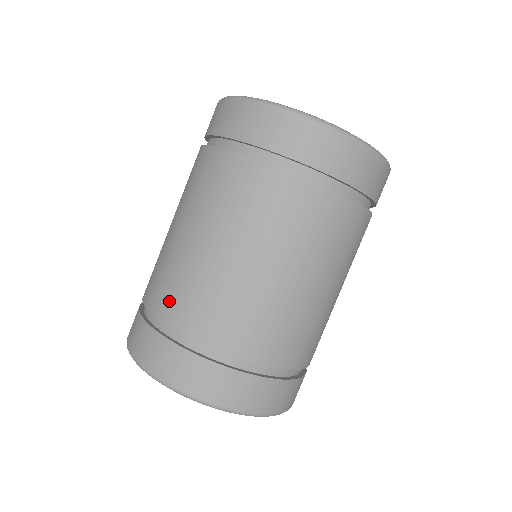
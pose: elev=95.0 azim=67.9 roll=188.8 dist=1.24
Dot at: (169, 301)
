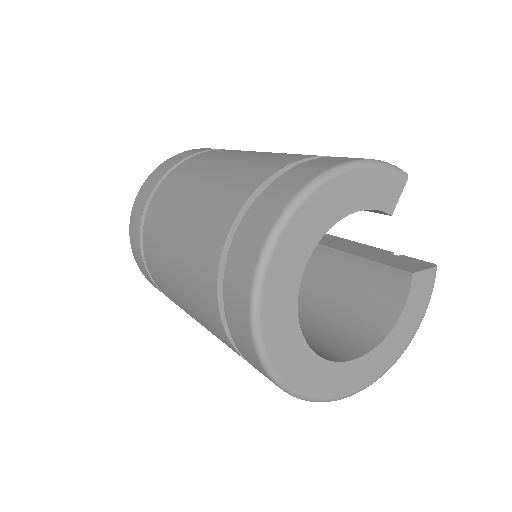
Dot at: (149, 243)
